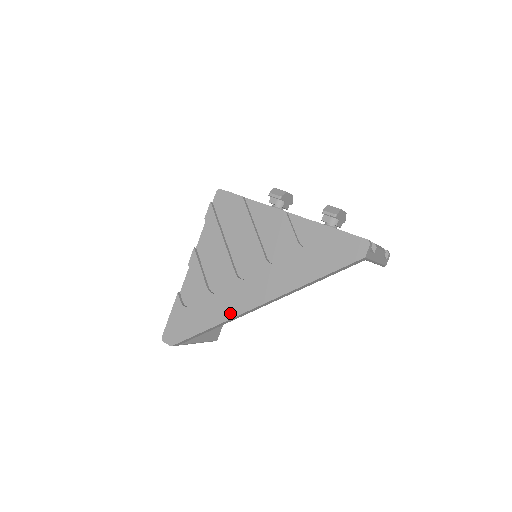
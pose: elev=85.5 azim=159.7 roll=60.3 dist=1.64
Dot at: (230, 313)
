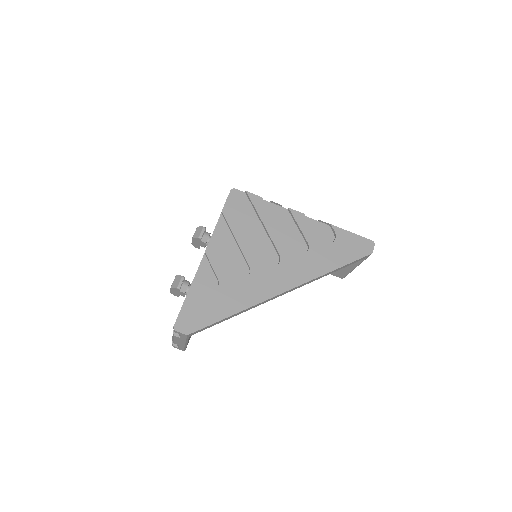
Dot at: (258, 298)
